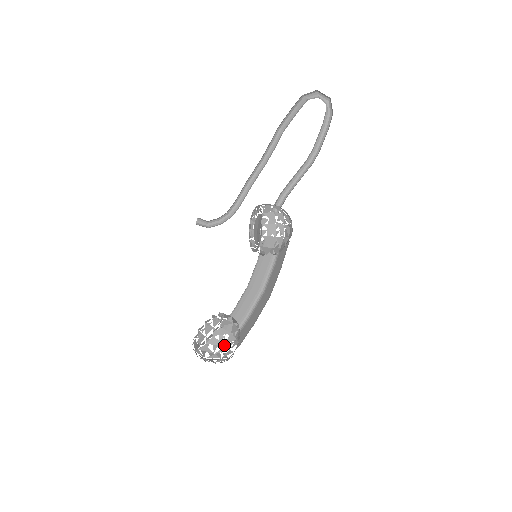
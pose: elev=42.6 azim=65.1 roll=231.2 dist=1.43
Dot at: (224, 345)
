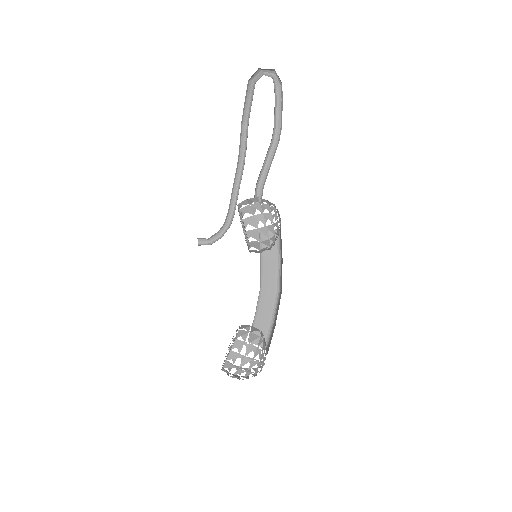
Dot at: (244, 357)
